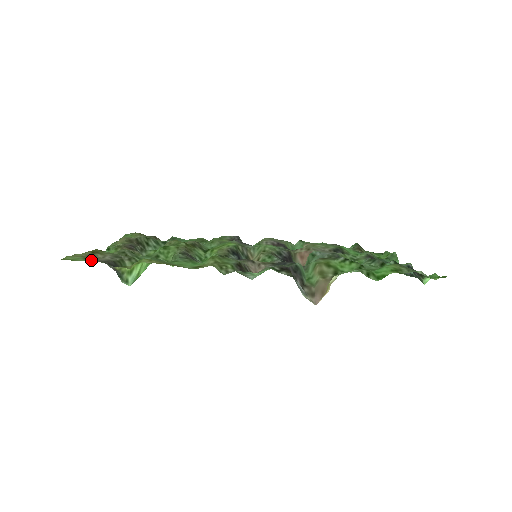
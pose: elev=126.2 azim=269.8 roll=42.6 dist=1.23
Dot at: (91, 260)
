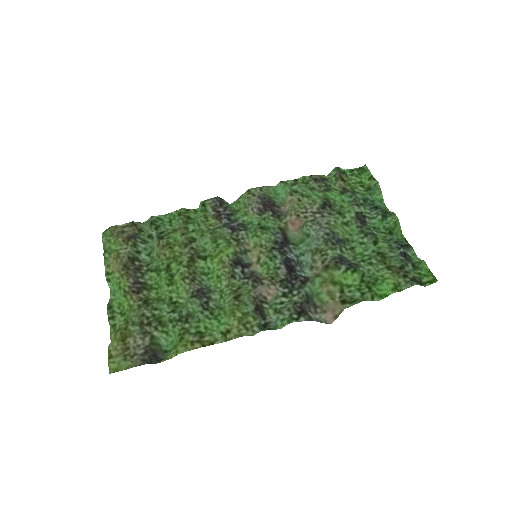
Dot at: (133, 361)
